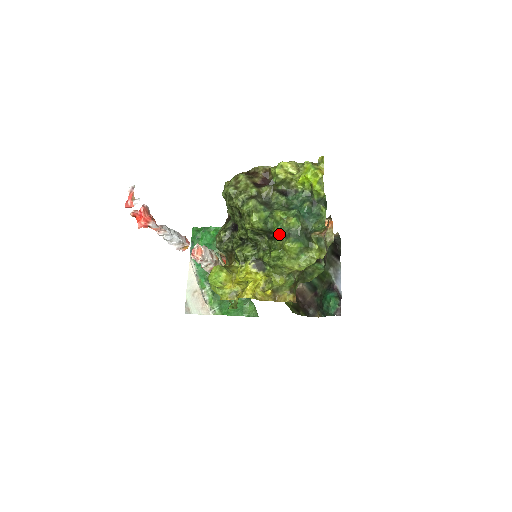
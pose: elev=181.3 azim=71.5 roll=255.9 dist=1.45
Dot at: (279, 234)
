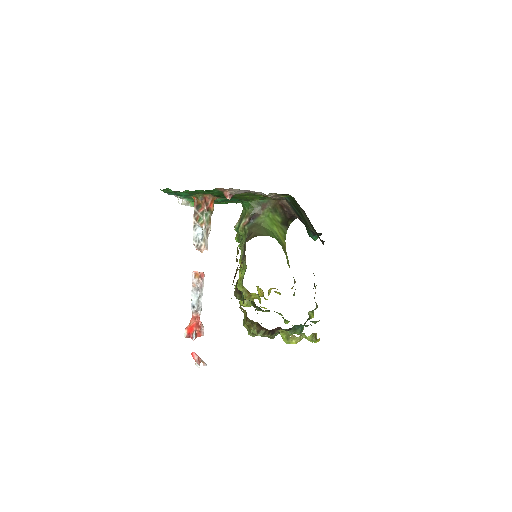
Dot at: occluded
